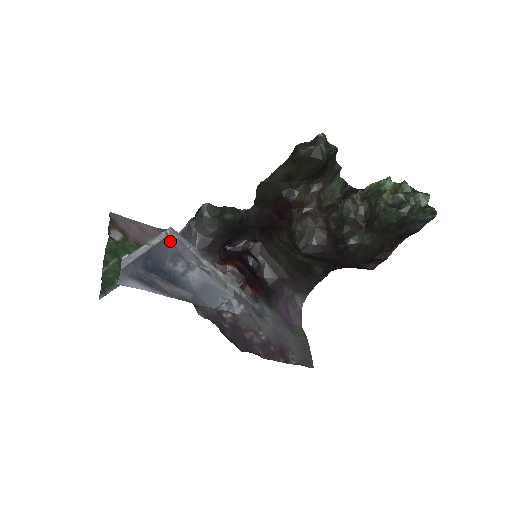
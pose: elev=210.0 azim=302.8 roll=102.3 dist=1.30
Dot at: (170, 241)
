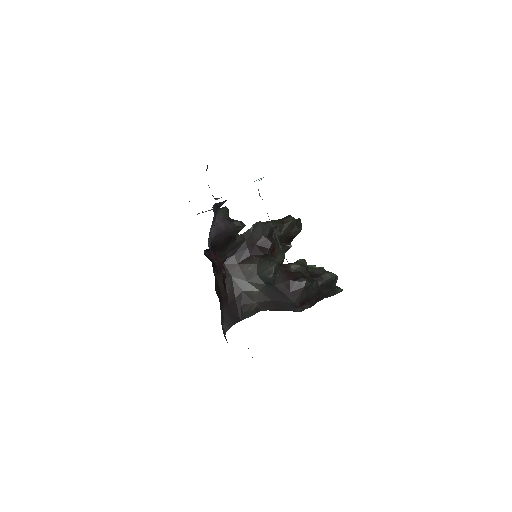
Dot at: (259, 193)
